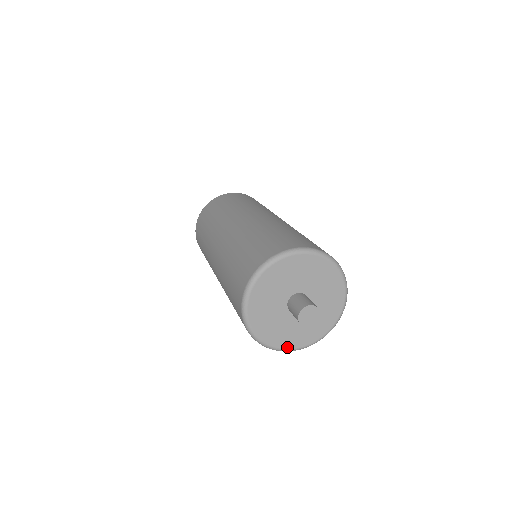
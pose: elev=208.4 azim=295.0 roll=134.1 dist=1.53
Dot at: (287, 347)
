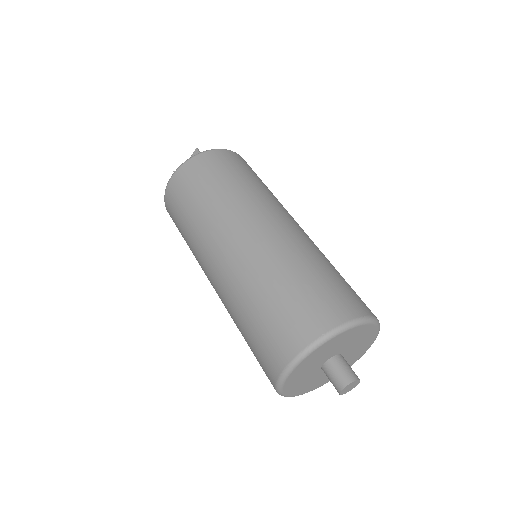
Dot at: (302, 393)
